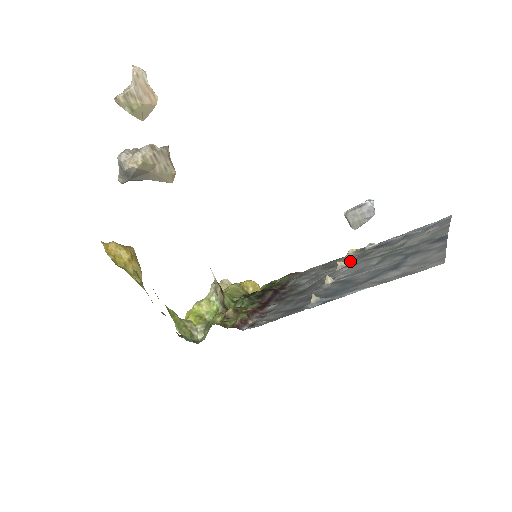
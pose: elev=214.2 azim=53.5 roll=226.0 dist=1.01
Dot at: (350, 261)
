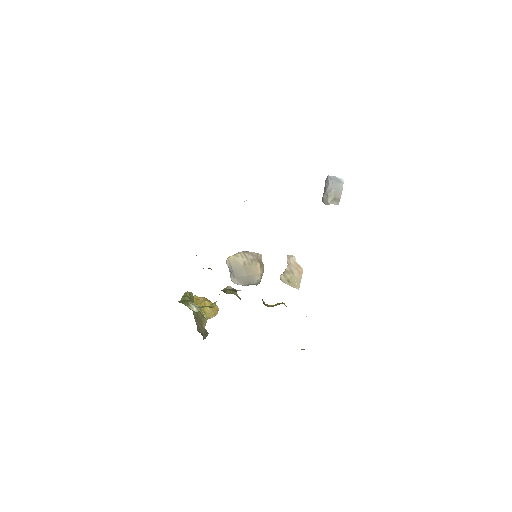
Dot at: occluded
